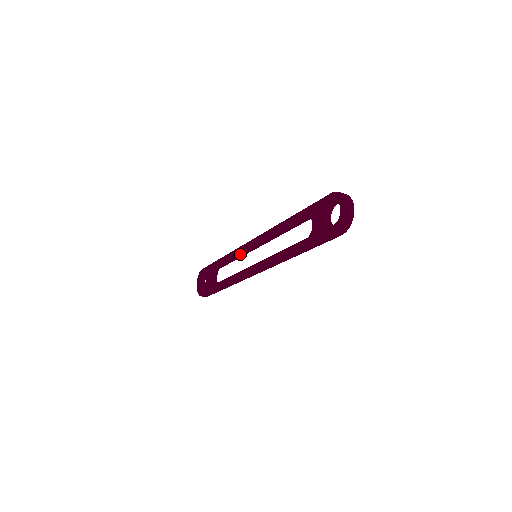
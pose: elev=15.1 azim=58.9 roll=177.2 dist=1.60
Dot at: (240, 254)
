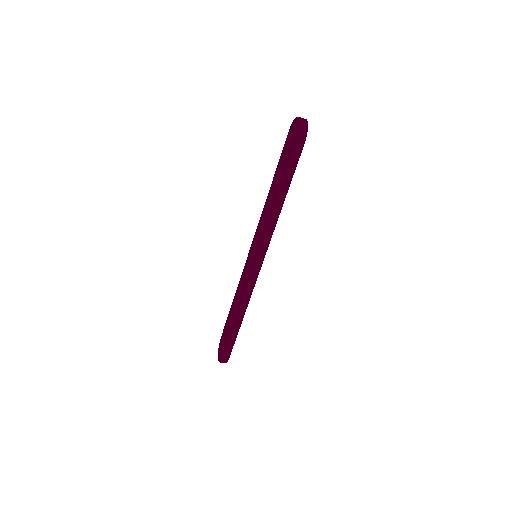
Dot at: (245, 274)
